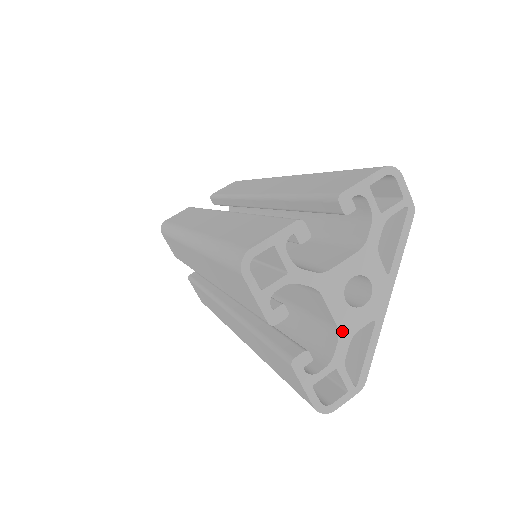
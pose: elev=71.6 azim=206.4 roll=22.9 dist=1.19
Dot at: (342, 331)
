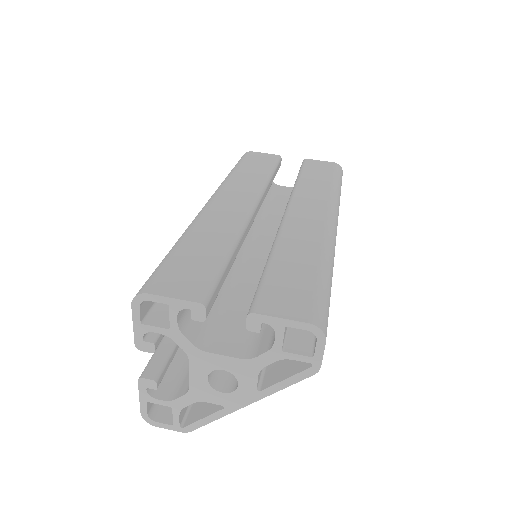
Dot at: (192, 392)
